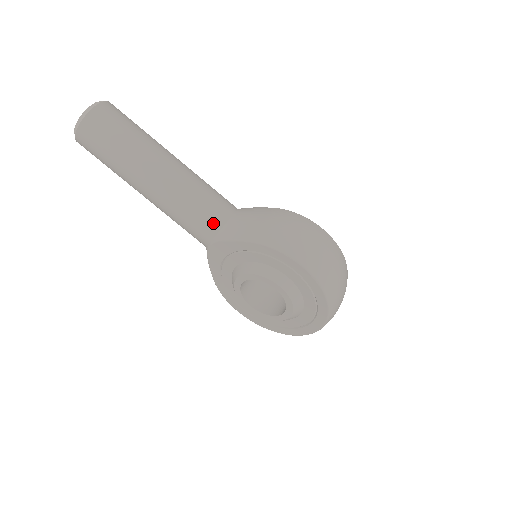
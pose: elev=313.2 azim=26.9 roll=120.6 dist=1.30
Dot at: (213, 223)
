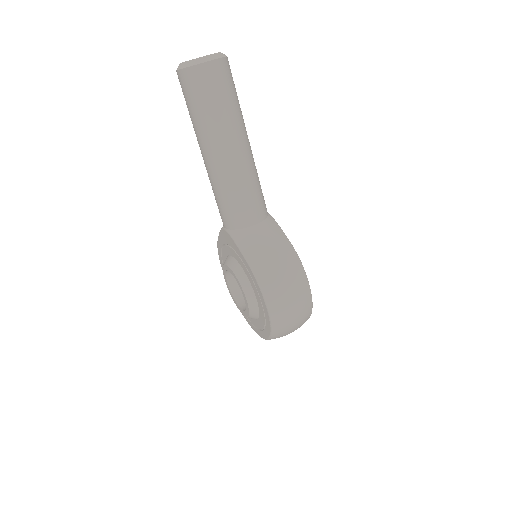
Dot at: (236, 221)
